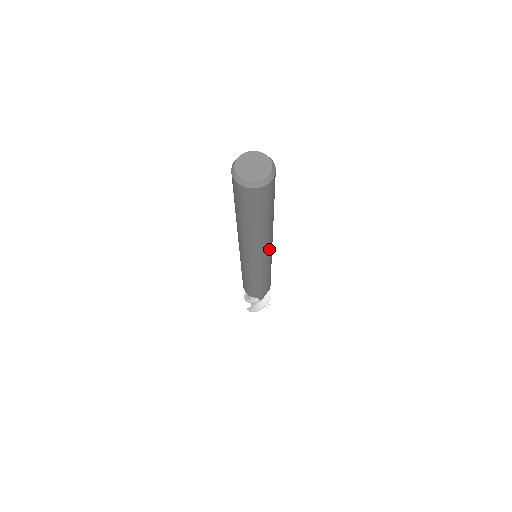
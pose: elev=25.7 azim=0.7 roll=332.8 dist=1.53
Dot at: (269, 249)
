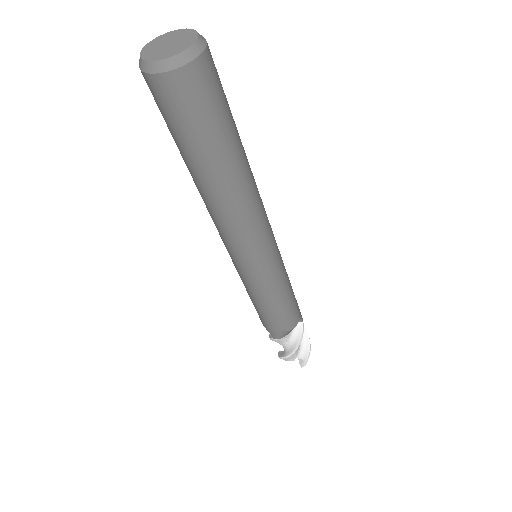
Dot at: (246, 240)
